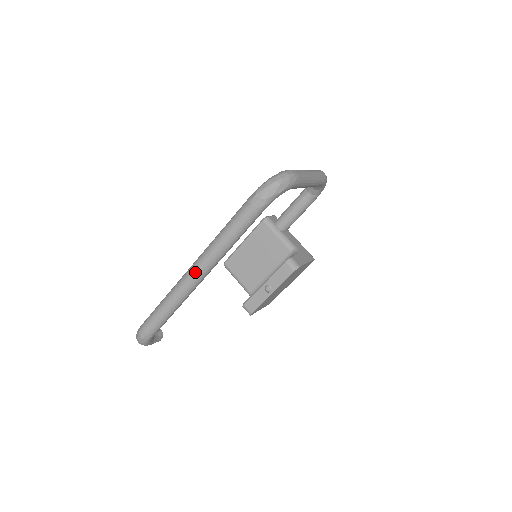
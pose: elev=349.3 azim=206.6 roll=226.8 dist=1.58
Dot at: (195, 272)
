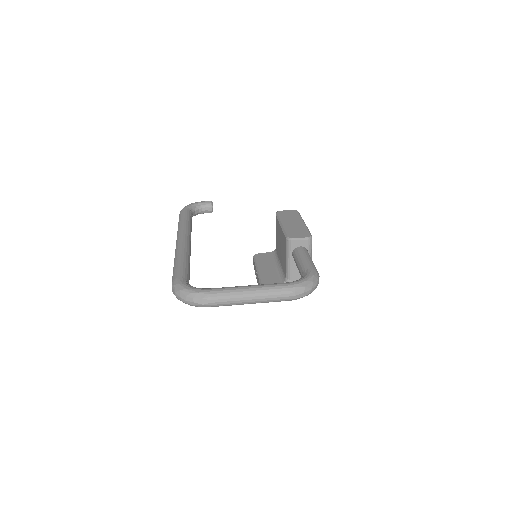
Dot at: occluded
